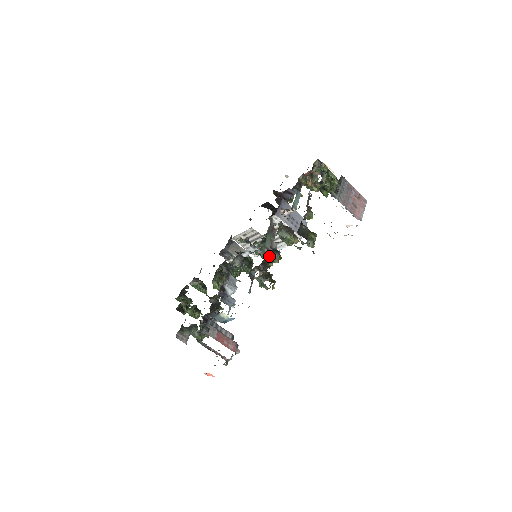
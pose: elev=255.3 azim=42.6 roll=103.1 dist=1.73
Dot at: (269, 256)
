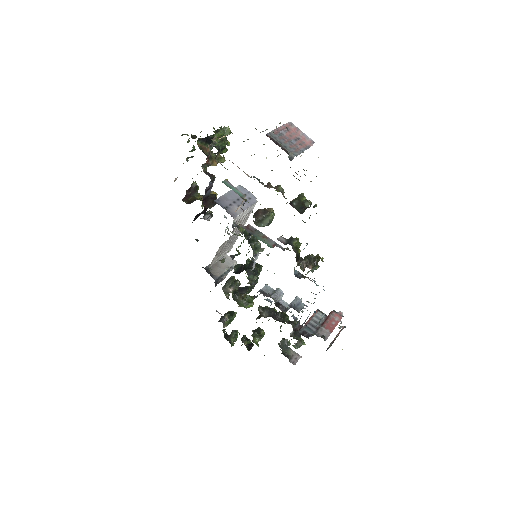
Dot at: (295, 251)
